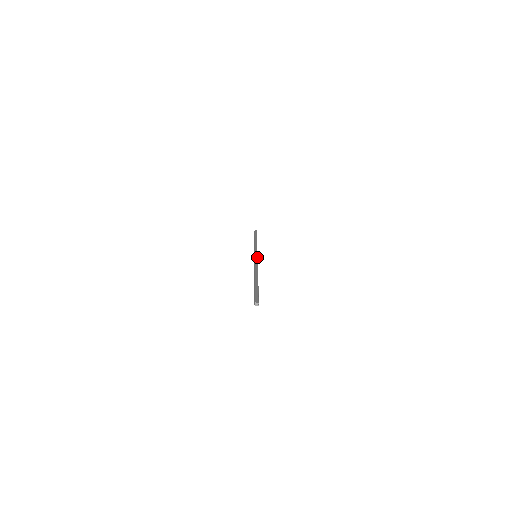
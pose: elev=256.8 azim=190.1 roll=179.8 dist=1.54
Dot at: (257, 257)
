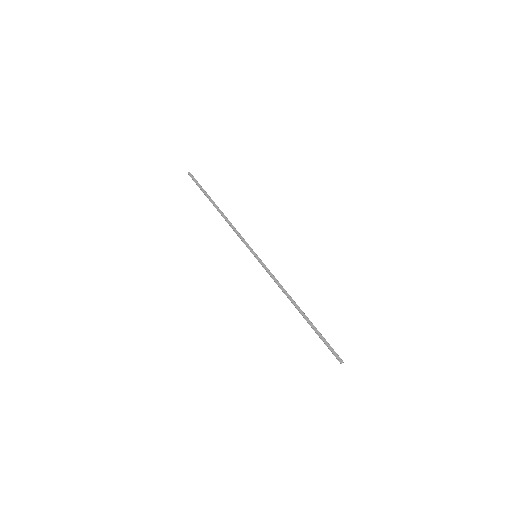
Dot at: (261, 261)
